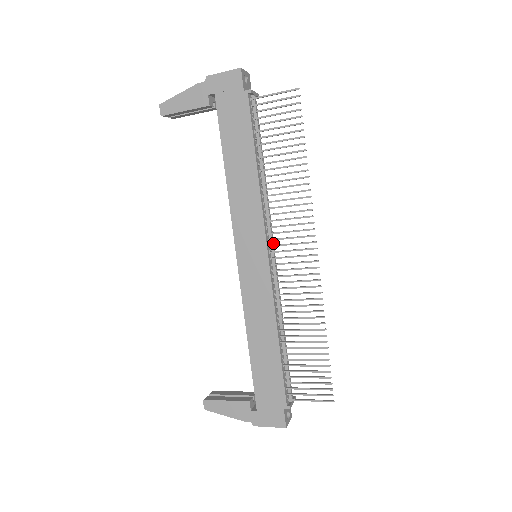
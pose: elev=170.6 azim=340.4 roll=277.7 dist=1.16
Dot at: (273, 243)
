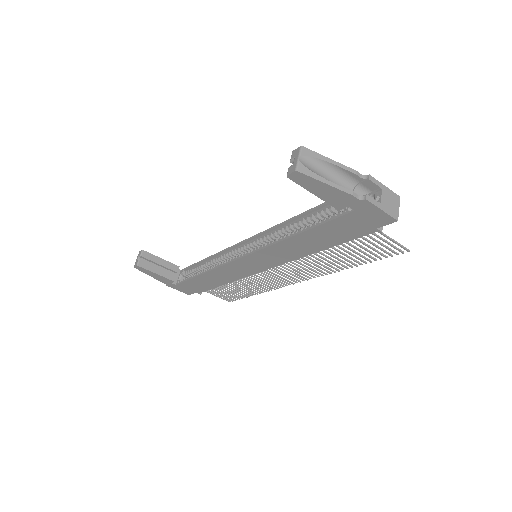
Dot at: occluded
